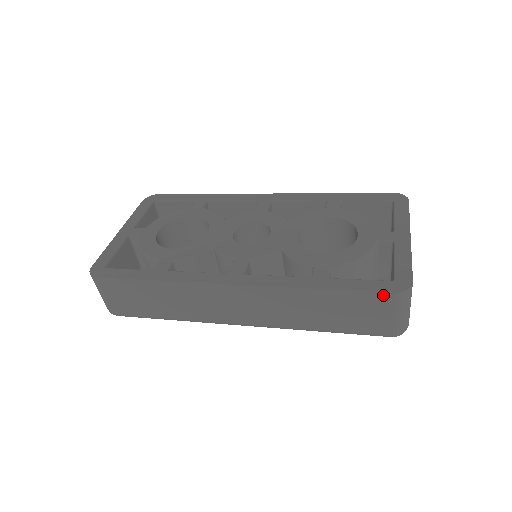
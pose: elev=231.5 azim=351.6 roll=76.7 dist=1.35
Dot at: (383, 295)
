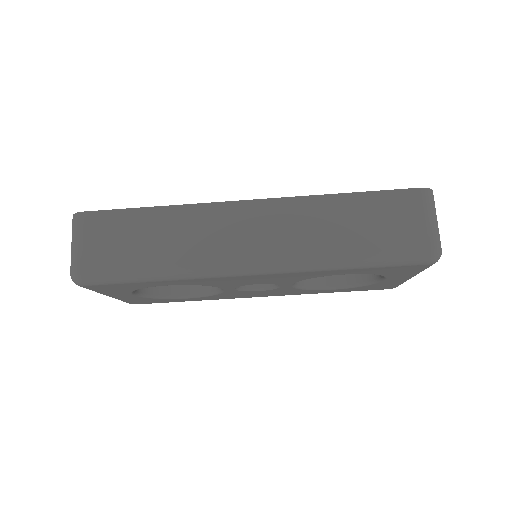
Dot at: (409, 192)
